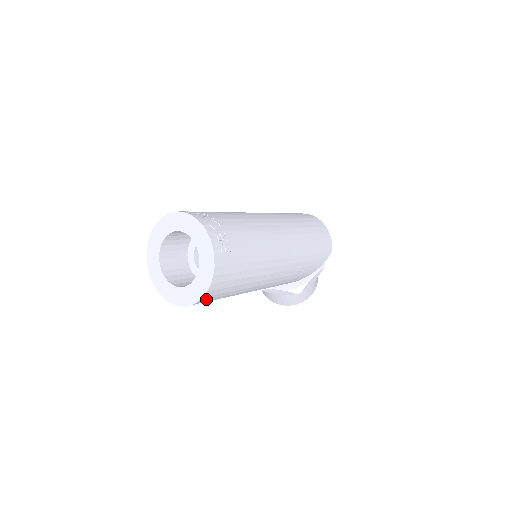
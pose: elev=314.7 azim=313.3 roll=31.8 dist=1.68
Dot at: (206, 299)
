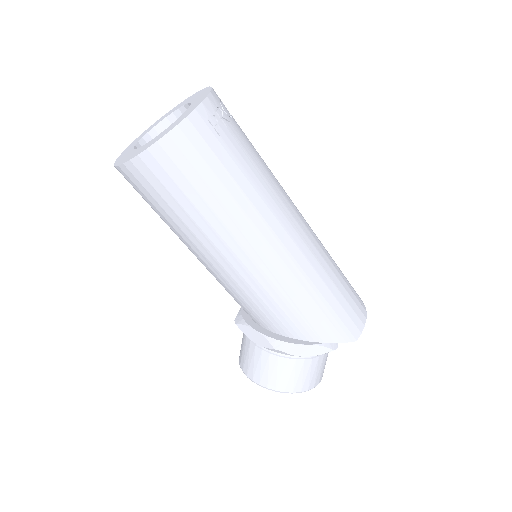
Dot at: (151, 167)
